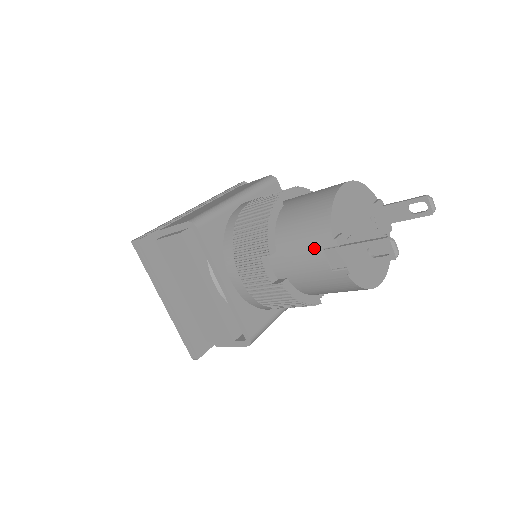
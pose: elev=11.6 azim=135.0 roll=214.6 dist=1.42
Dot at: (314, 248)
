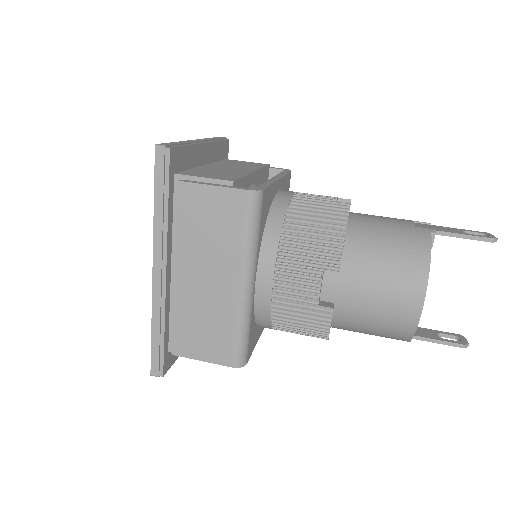
Dot at: occluded
